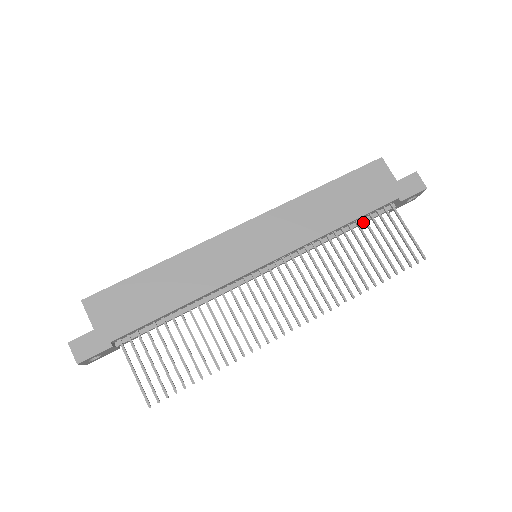
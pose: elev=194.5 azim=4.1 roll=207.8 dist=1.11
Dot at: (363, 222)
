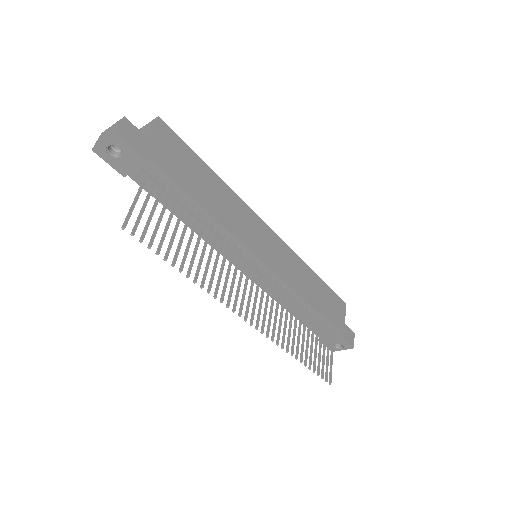
Dot at: occluded
